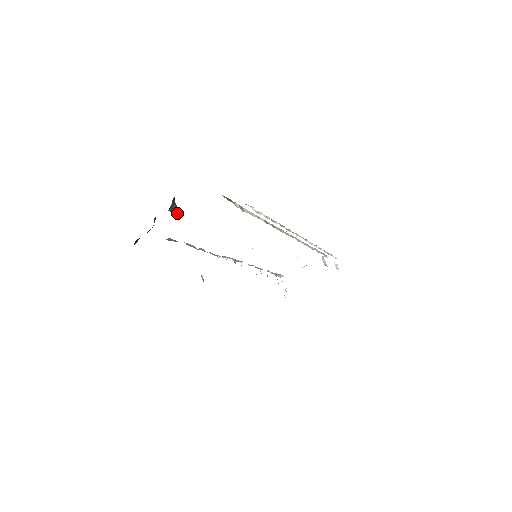
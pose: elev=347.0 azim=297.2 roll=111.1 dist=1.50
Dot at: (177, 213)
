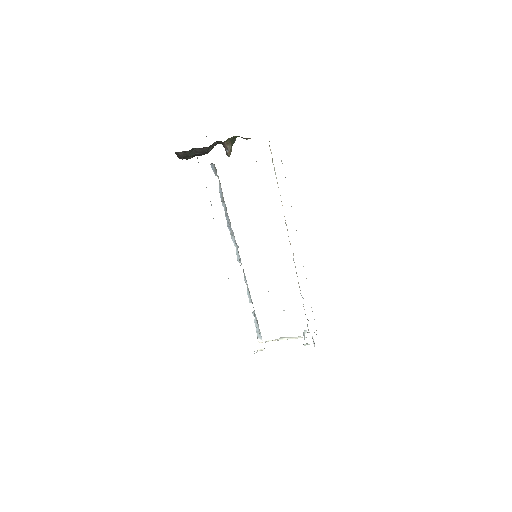
Dot at: (228, 155)
